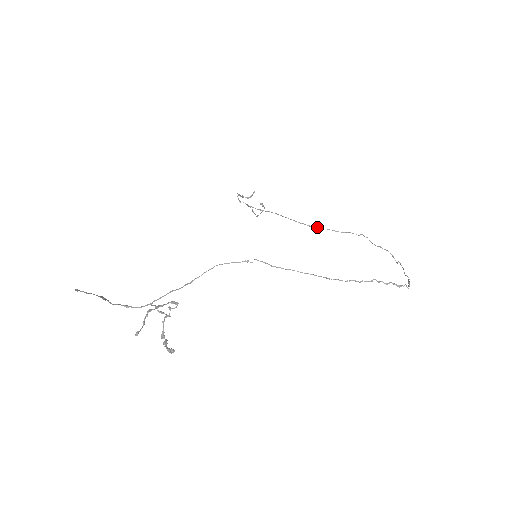
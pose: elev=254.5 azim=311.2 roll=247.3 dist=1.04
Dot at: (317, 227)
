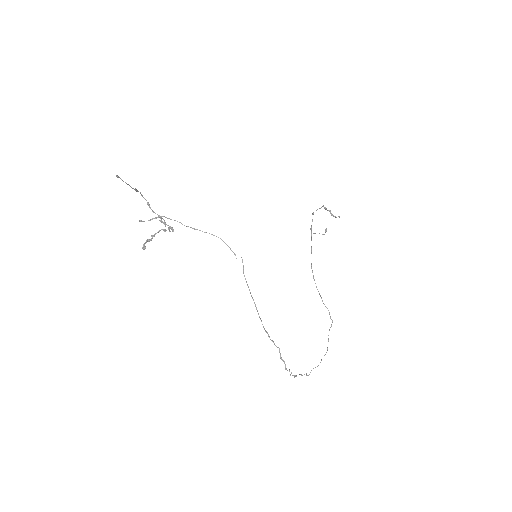
Dot at: occluded
